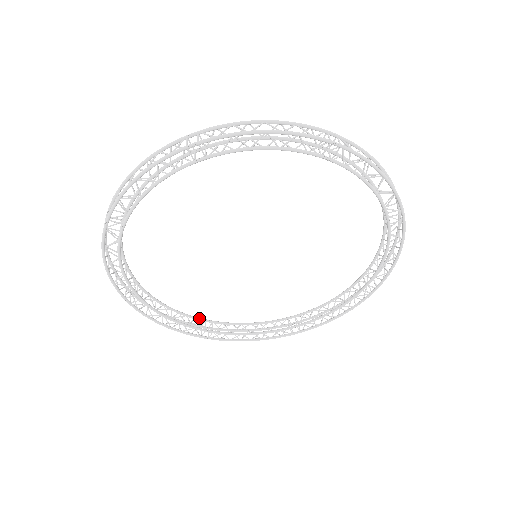
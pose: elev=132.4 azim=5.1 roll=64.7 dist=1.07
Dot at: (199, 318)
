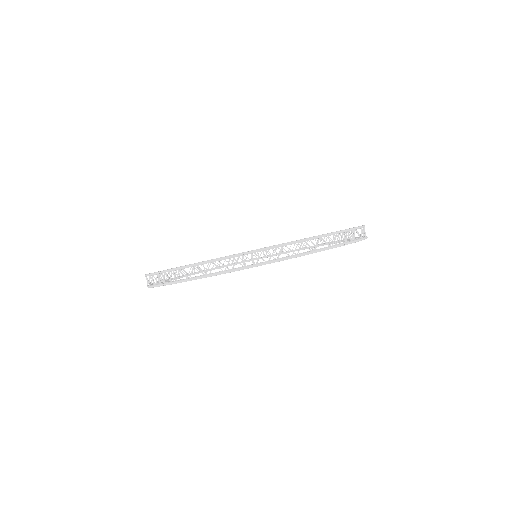
Dot at: occluded
